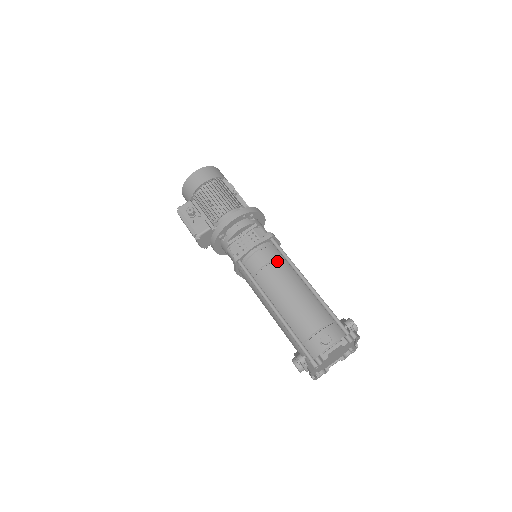
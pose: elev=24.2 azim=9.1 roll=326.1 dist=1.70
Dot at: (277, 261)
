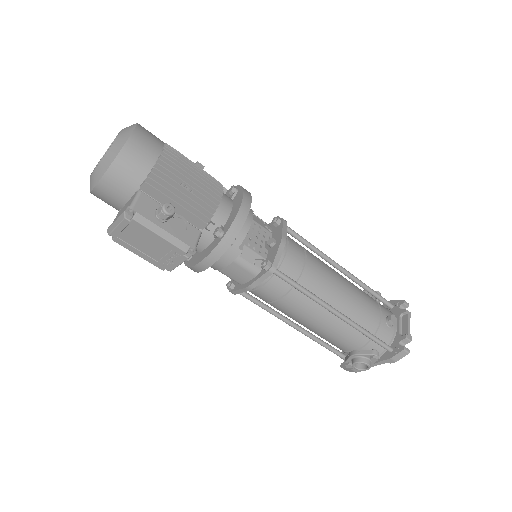
Dot at: (308, 253)
